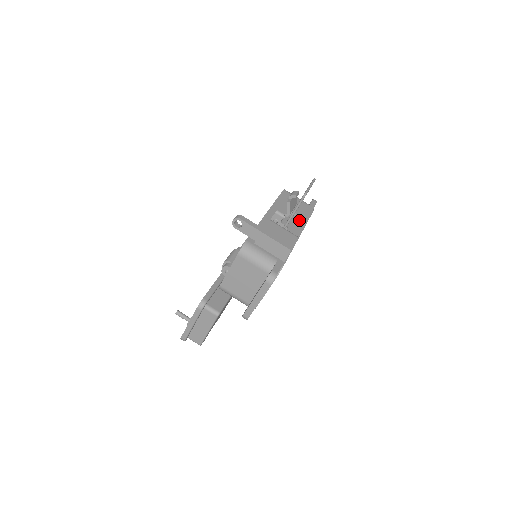
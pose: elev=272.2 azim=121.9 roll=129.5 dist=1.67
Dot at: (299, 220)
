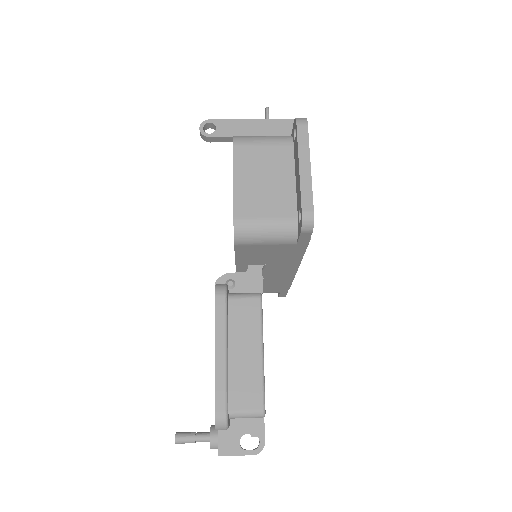
Dot at: occluded
